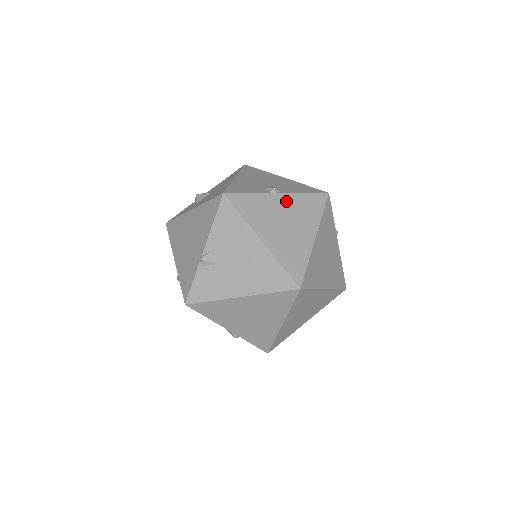
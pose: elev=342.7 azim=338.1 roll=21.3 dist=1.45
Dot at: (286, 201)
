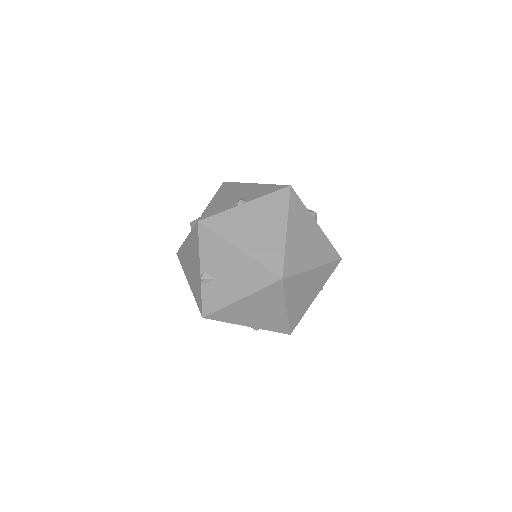
Dot at: (253, 208)
